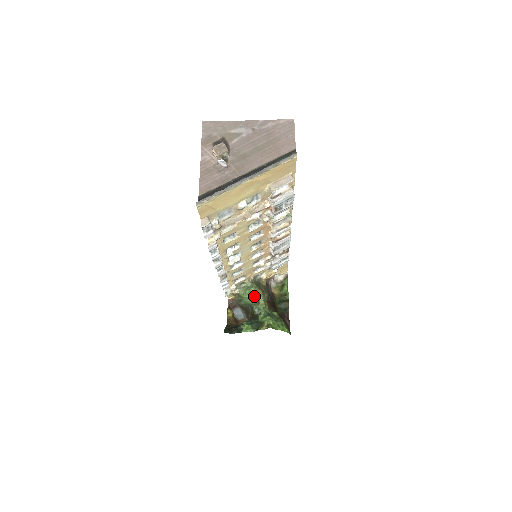
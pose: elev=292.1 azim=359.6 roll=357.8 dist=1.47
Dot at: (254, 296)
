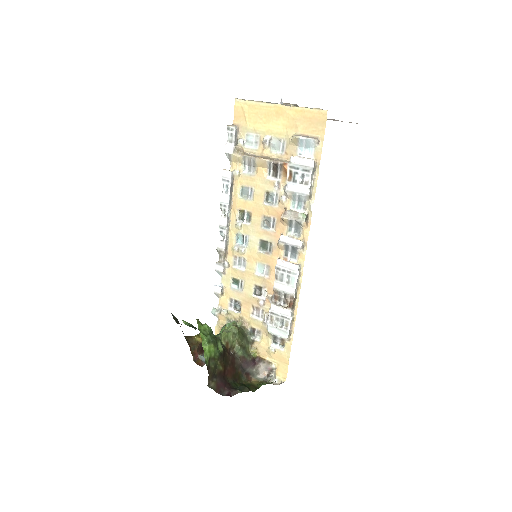
Dot at: occluded
